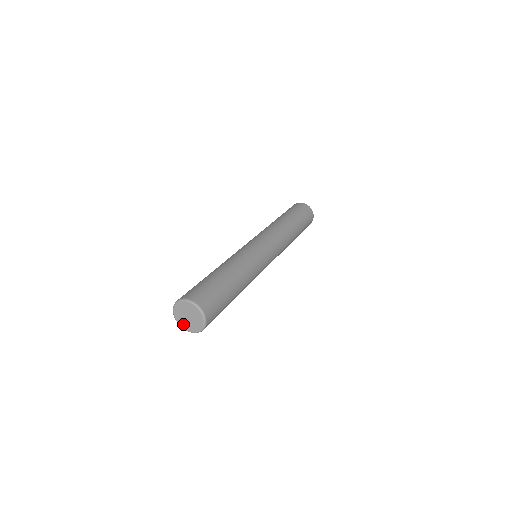
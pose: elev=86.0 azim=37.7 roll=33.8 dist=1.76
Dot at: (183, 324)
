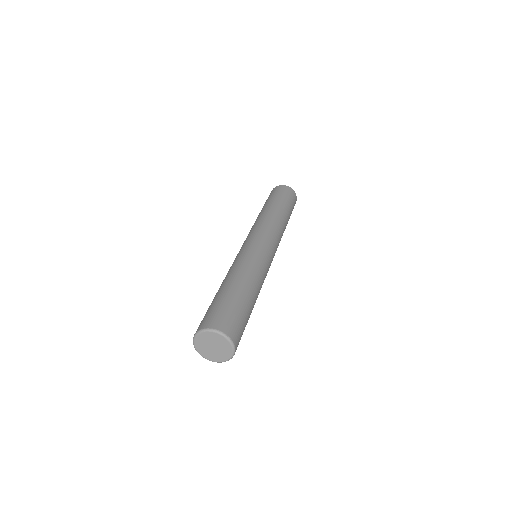
Dot at: (199, 344)
